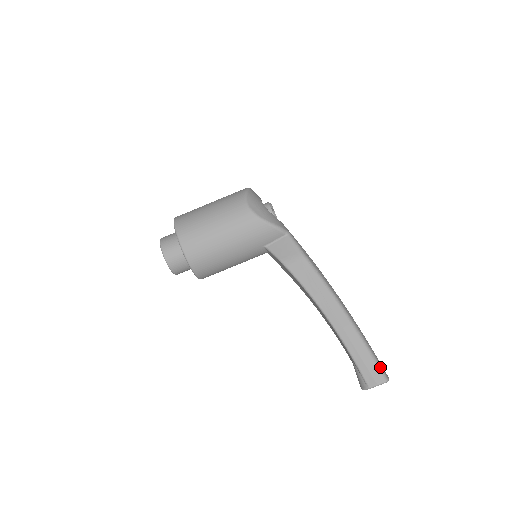
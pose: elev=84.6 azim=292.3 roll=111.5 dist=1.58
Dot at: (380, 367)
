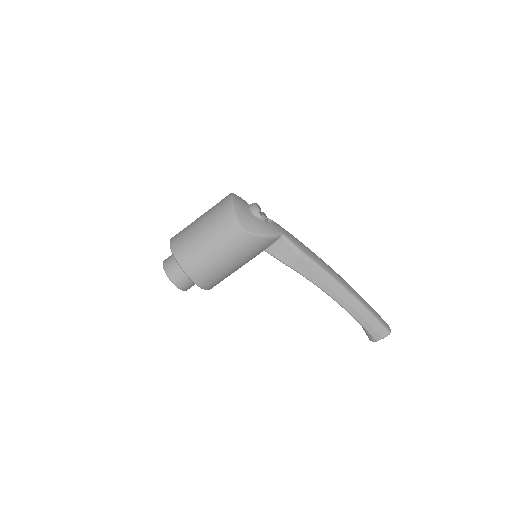
Dot at: (383, 325)
